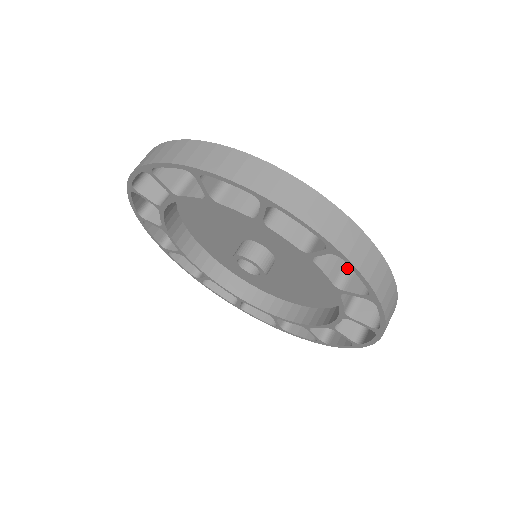
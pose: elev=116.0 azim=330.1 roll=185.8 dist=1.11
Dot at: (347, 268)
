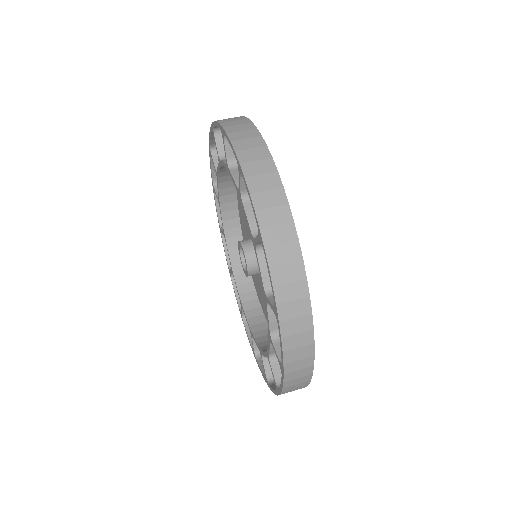
Dot at: occluded
